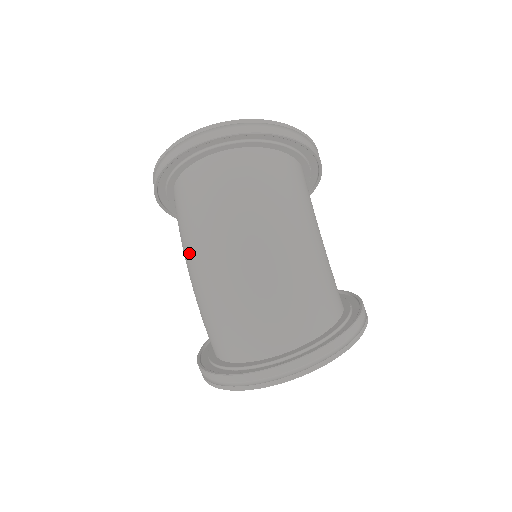
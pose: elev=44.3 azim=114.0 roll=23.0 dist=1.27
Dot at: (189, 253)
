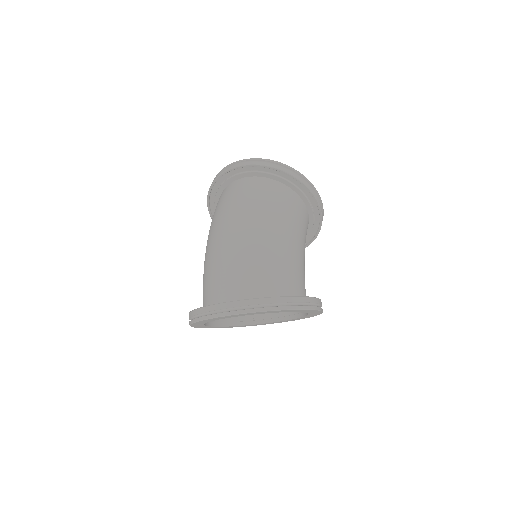
Dot at: occluded
